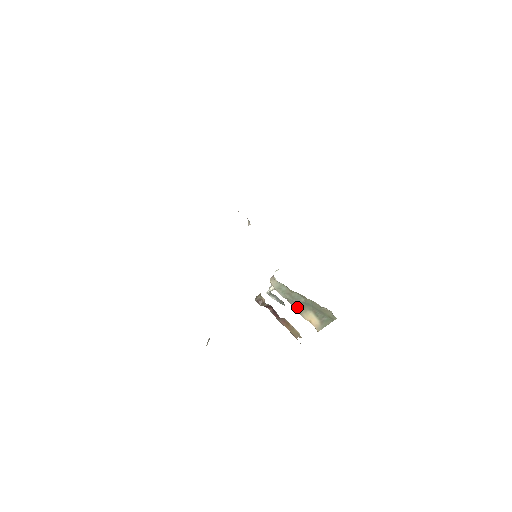
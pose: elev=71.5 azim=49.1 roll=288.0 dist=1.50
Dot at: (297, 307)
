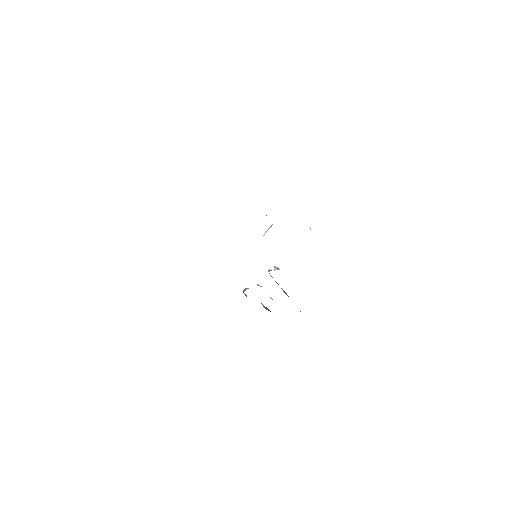
Dot at: occluded
